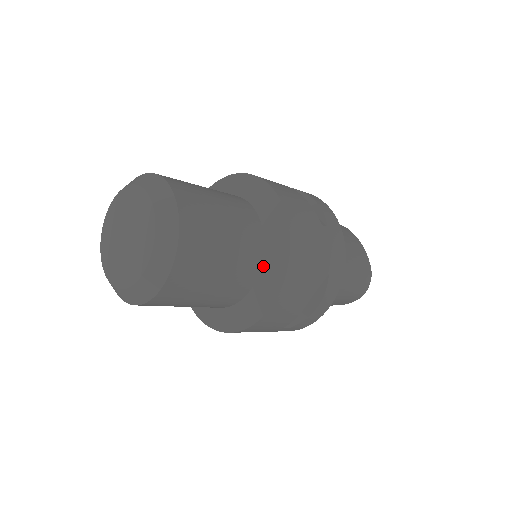
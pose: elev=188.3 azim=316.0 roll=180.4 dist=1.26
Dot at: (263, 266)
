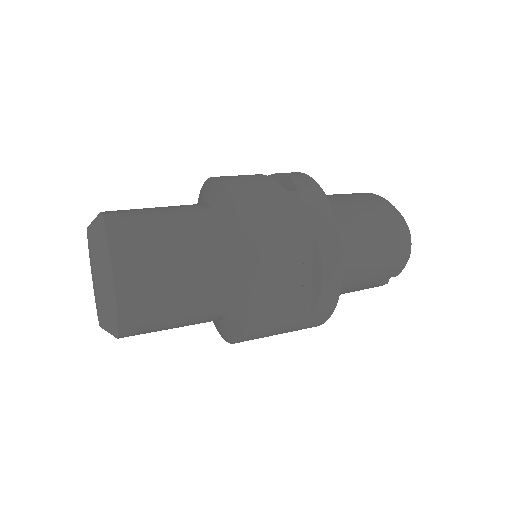
Dot at: (229, 254)
